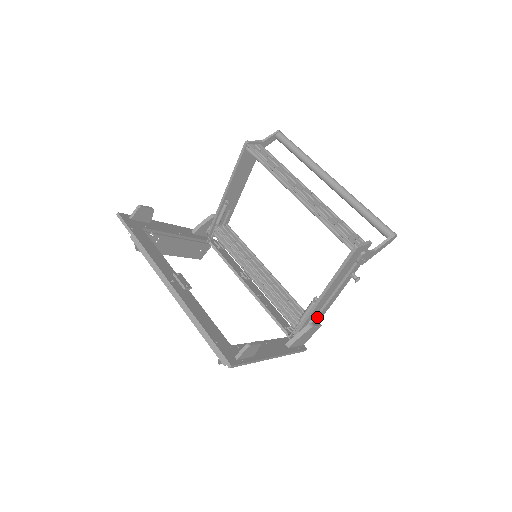
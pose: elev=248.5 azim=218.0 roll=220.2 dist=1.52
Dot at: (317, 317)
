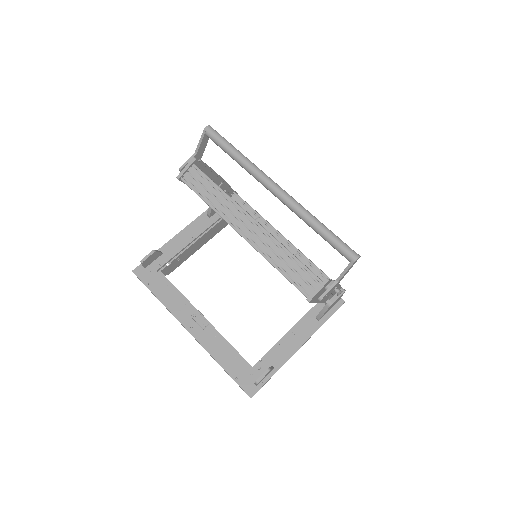
Dot at: (333, 295)
